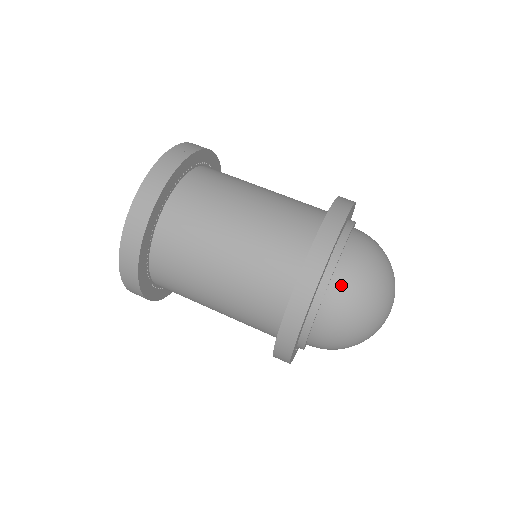
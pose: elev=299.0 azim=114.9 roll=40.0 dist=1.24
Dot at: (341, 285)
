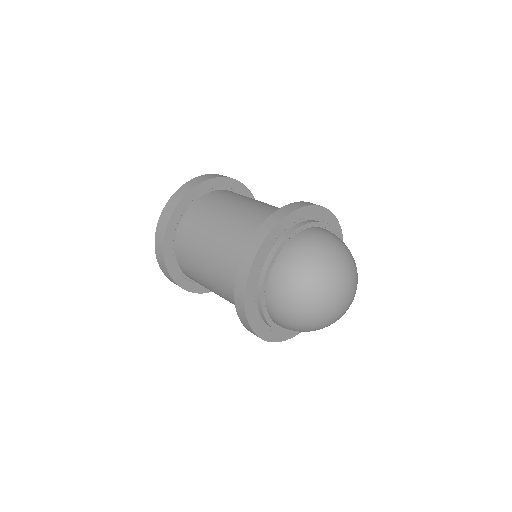
Dot at: (298, 242)
